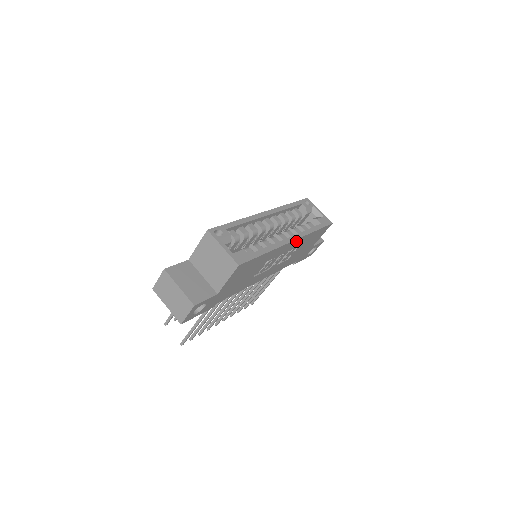
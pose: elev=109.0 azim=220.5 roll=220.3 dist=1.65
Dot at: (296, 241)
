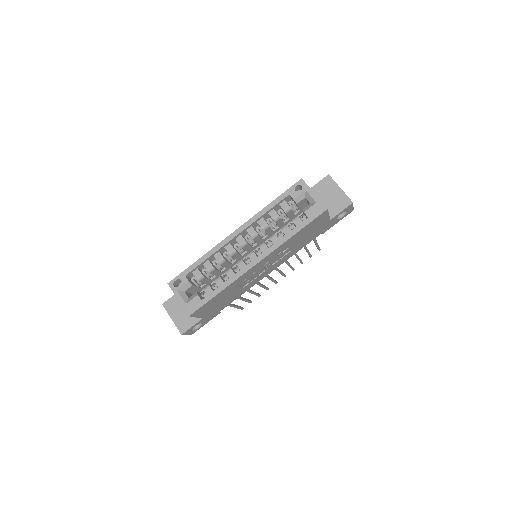
Dot at: (267, 257)
